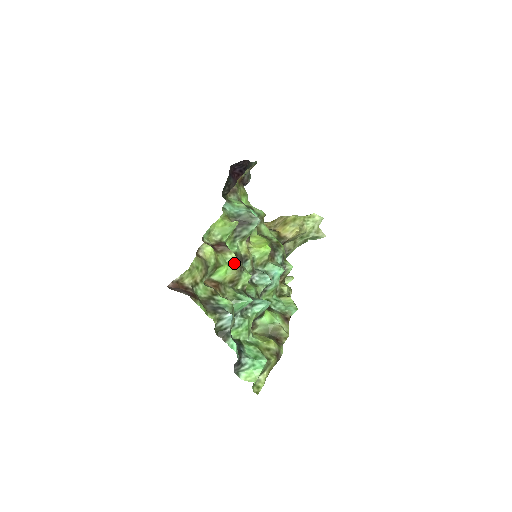
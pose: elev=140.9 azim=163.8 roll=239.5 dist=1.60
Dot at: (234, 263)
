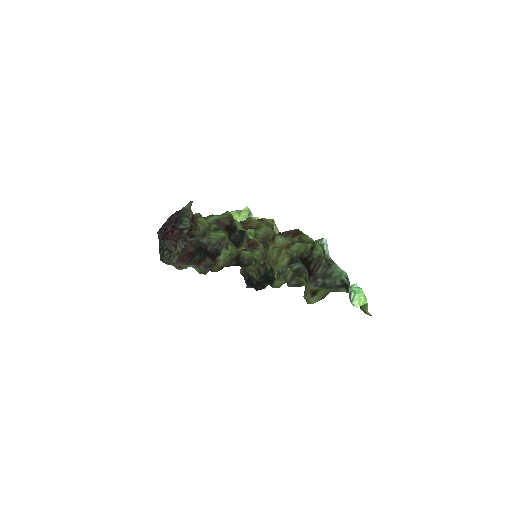
Dot at: occluded
